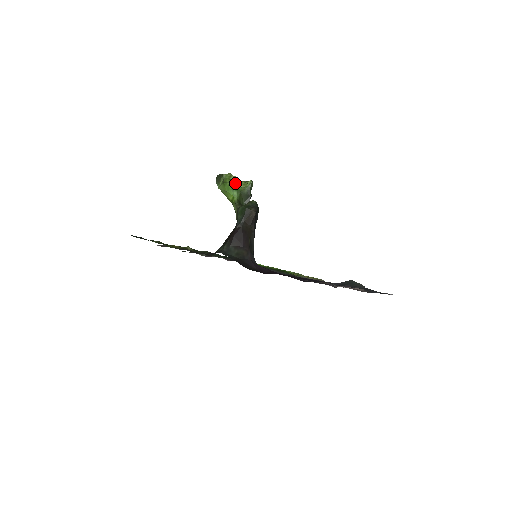
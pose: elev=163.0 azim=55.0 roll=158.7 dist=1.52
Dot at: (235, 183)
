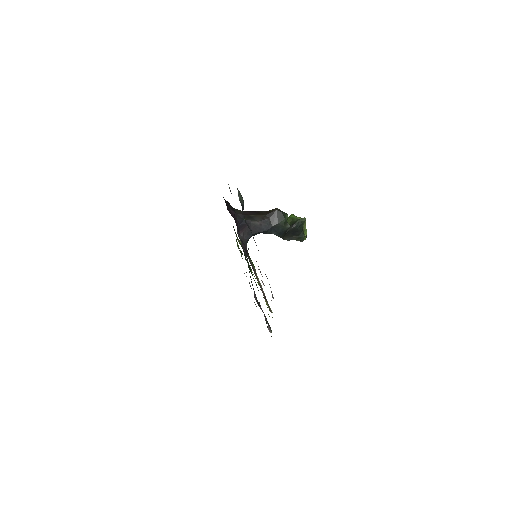
Dot at: (297, 217)
